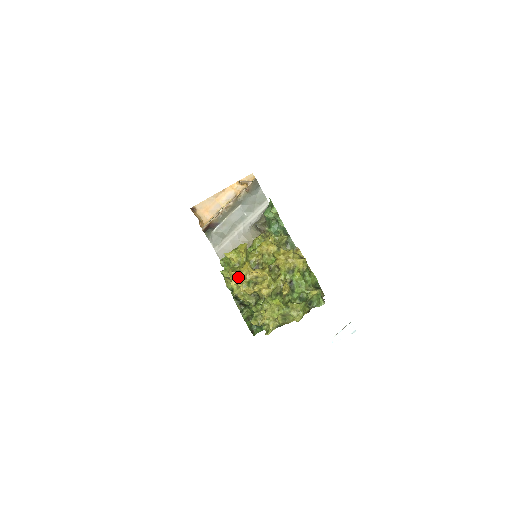
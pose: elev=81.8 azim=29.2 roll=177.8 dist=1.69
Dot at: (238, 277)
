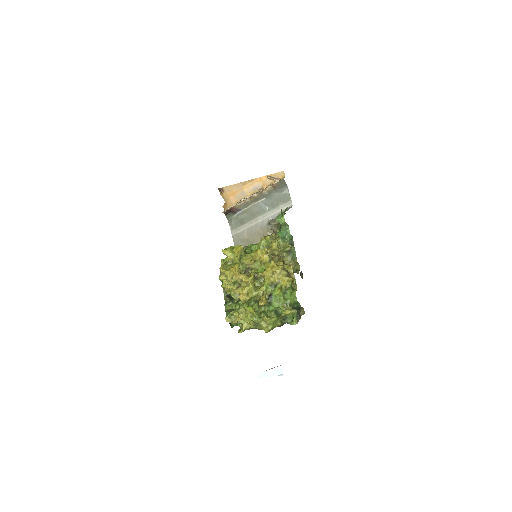
Dot at: (226, 275)
